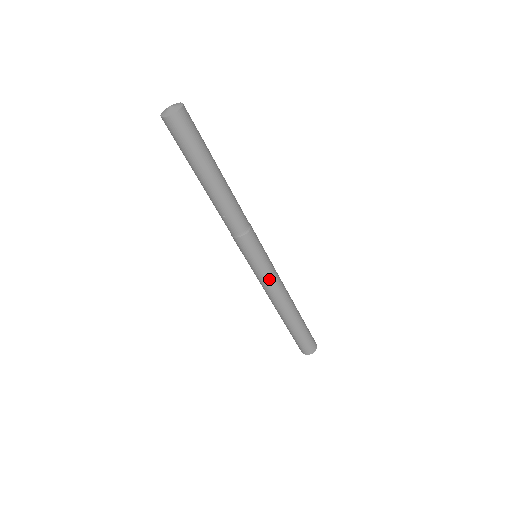
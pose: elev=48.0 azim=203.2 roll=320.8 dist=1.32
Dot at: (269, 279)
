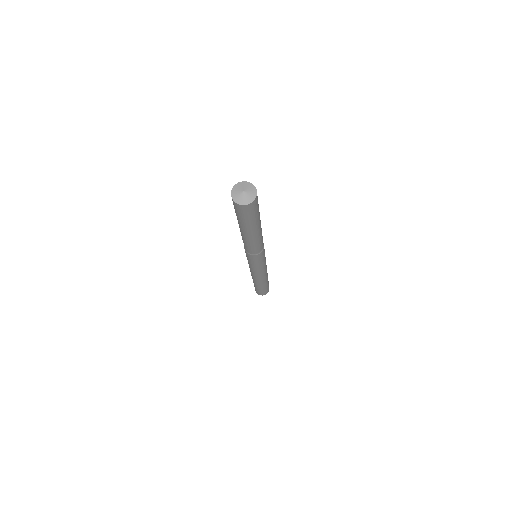
Dot at: (261, 270)
